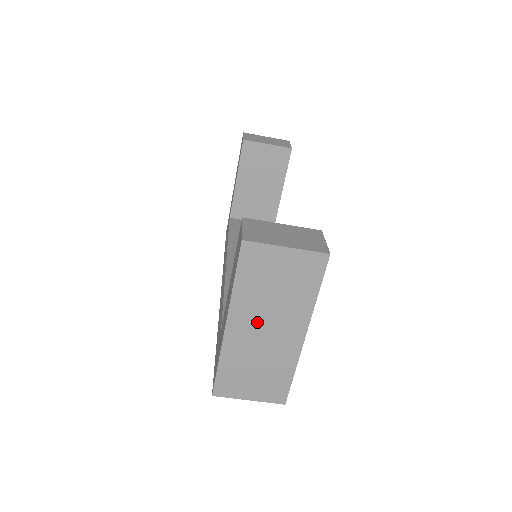
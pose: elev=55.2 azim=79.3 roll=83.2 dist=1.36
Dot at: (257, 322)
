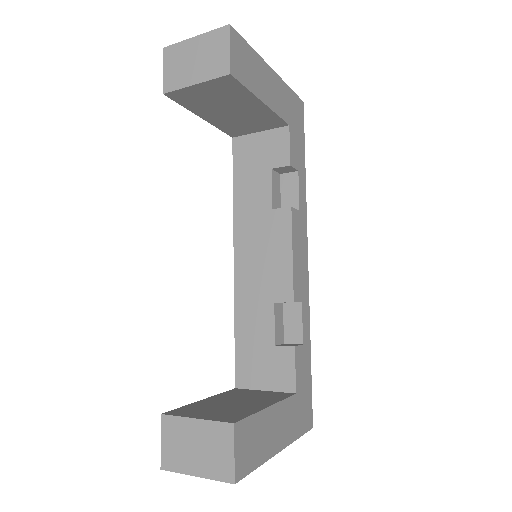
Dot at: occluded
